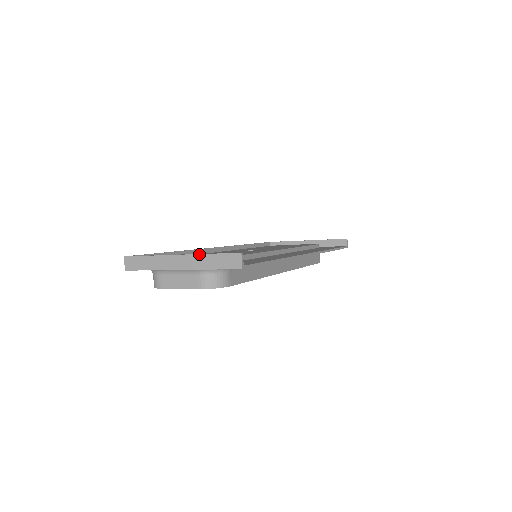
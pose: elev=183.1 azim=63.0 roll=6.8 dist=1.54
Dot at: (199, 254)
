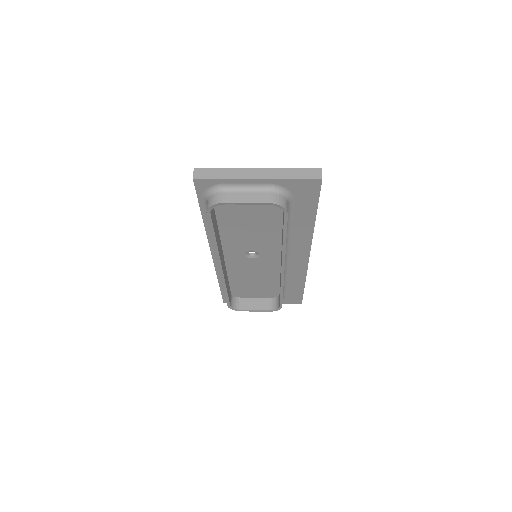
Dot at: (280, 168)
